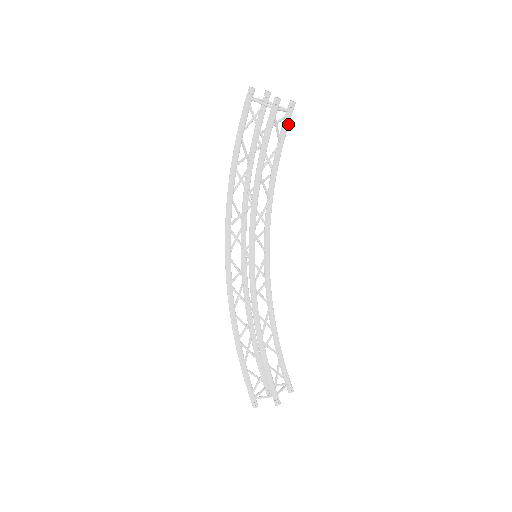
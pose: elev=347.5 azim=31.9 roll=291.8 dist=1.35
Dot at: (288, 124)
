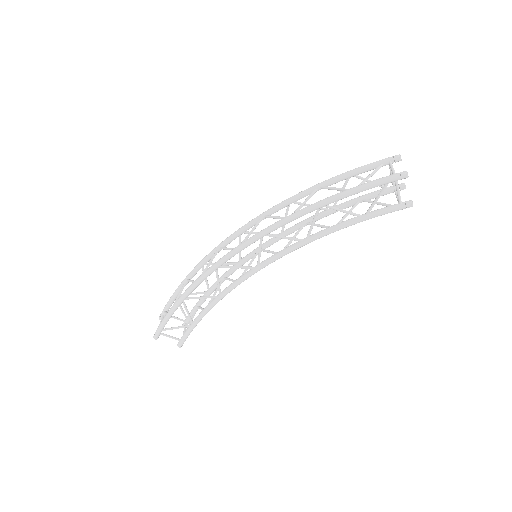
Dot at: (383, 195)
